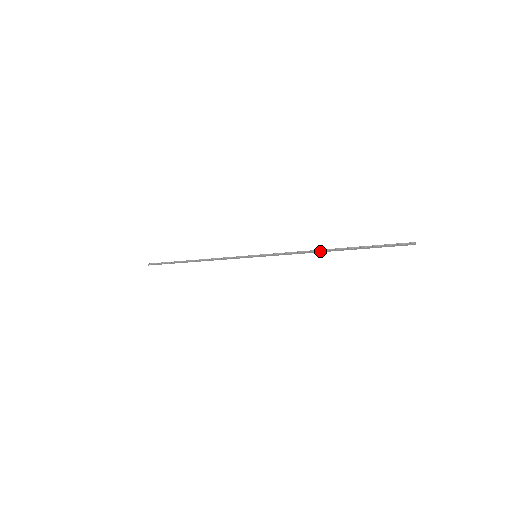
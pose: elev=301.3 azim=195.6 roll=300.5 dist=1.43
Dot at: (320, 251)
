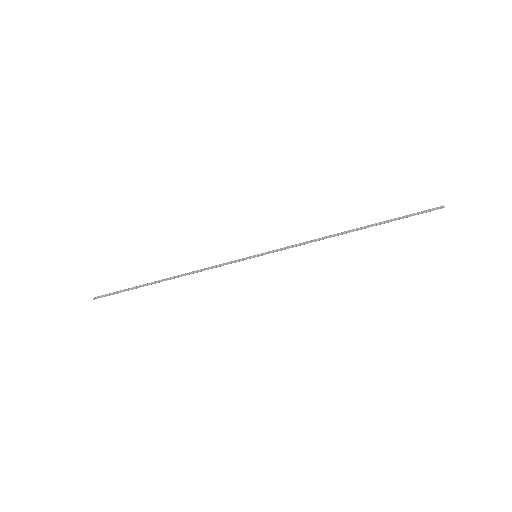
Dot at: occluded
